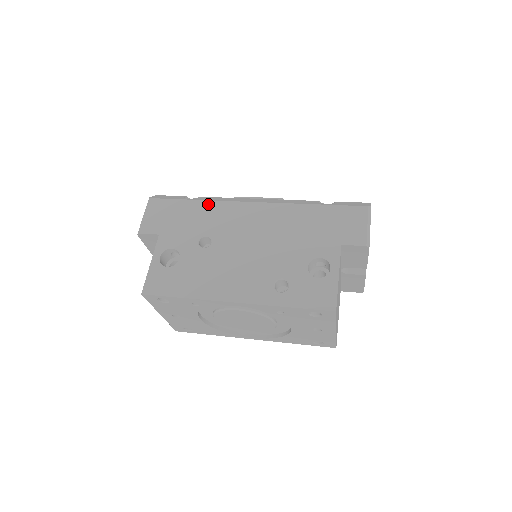
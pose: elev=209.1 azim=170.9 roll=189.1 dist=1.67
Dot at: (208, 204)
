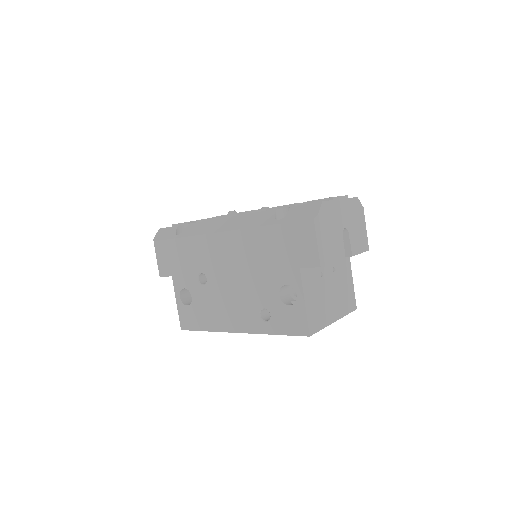
Dot at: (191, 240)
